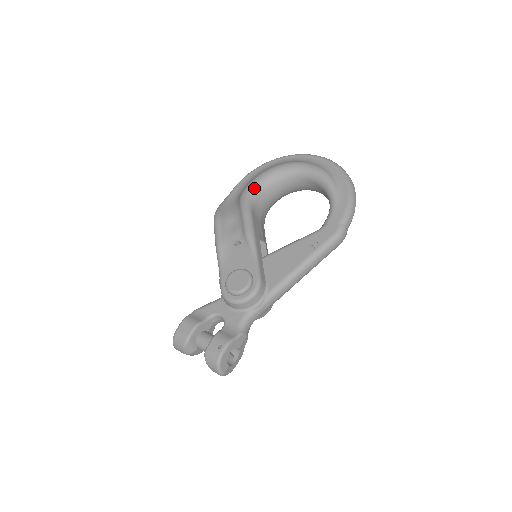
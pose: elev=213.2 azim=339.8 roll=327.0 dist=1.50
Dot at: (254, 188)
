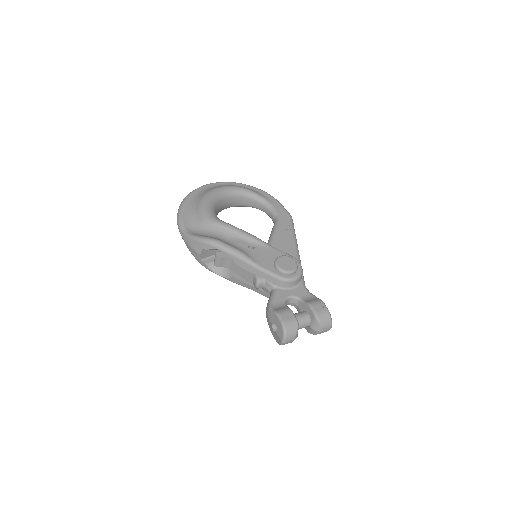
Dot at: (212, 212)
